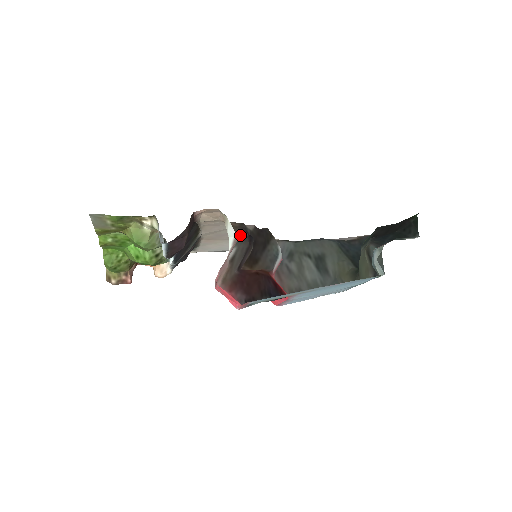
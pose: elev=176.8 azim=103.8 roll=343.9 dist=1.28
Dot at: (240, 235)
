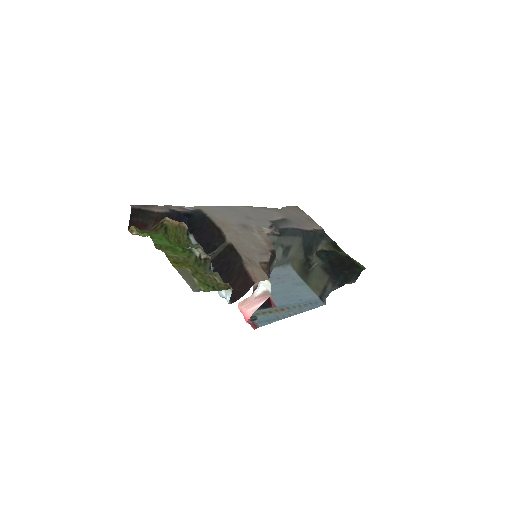
Dot at: occluded
